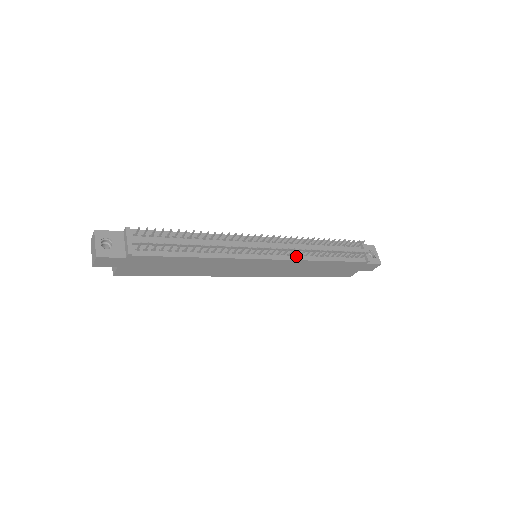
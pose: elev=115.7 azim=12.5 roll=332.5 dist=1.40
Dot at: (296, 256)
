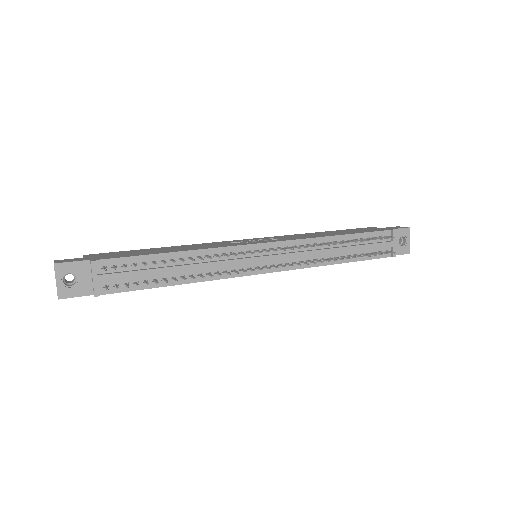
Dot at: (303, 263)
